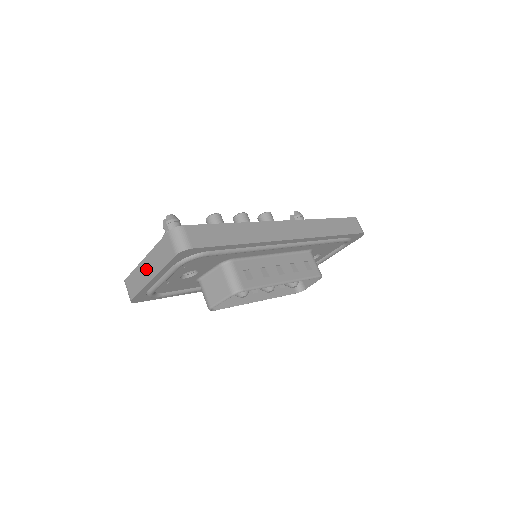
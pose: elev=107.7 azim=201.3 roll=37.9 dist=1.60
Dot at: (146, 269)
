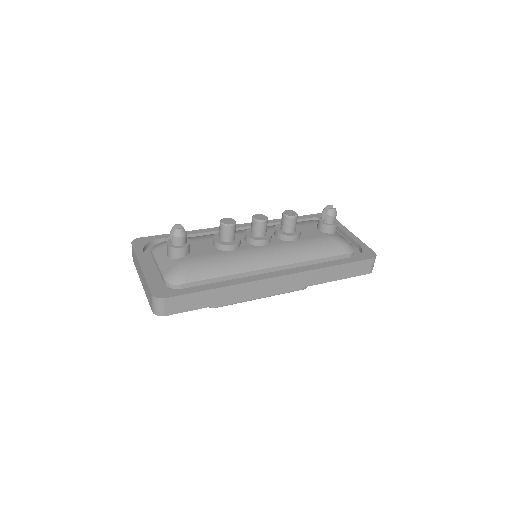
Dot at: (140, 273)
